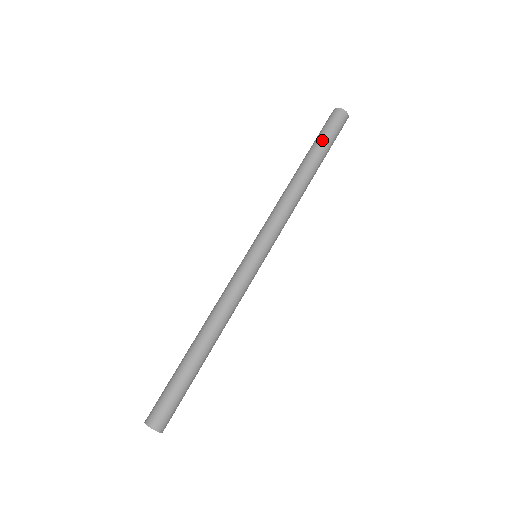
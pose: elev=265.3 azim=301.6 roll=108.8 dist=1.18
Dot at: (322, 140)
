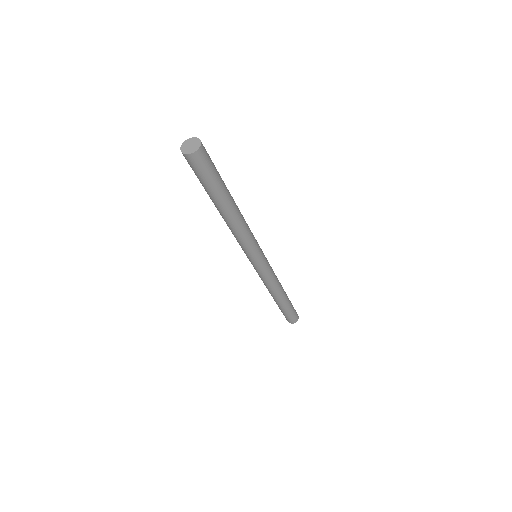
Dot at: occluded
